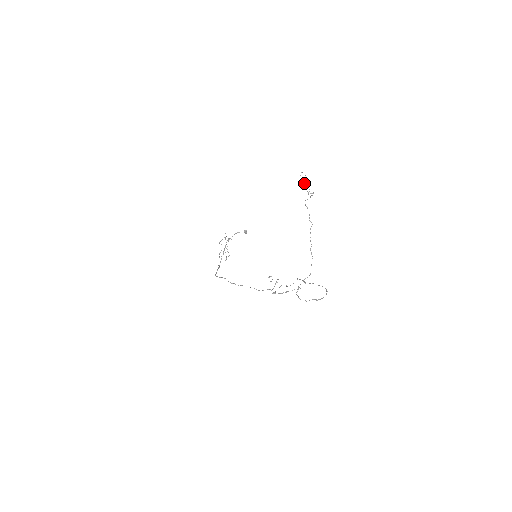
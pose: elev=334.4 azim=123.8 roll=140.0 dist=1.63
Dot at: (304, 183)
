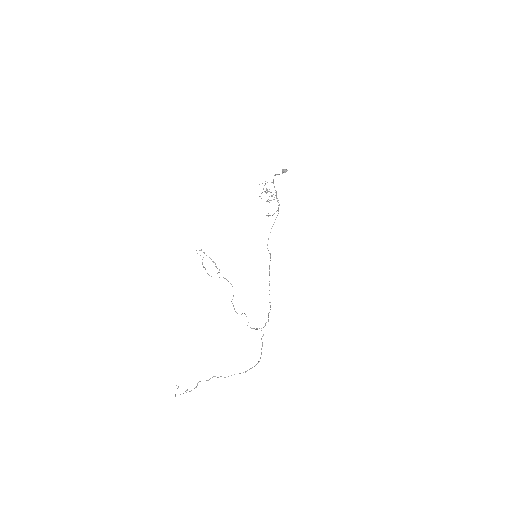
Dot at: occluded
